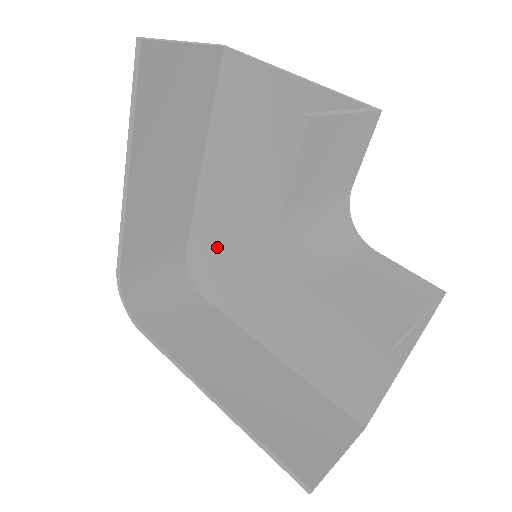
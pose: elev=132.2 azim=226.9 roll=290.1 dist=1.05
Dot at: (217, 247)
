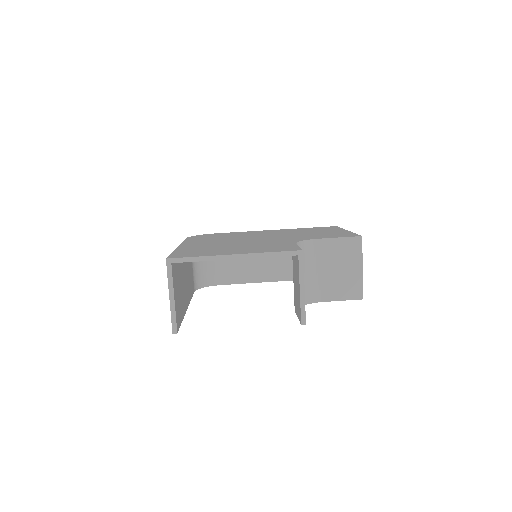
Dot at: occluded
